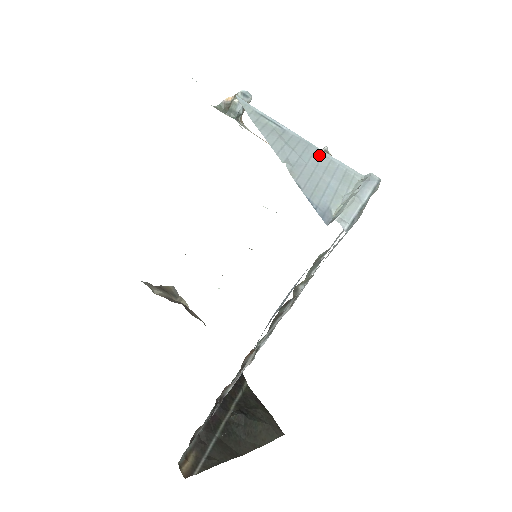
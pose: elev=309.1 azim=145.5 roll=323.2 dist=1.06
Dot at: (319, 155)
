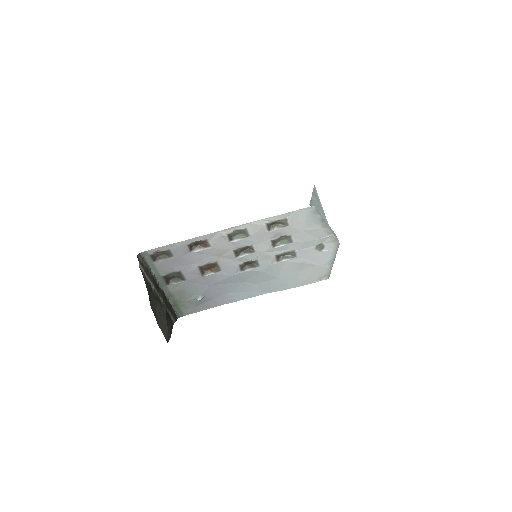
Dot at: (325, 218)
